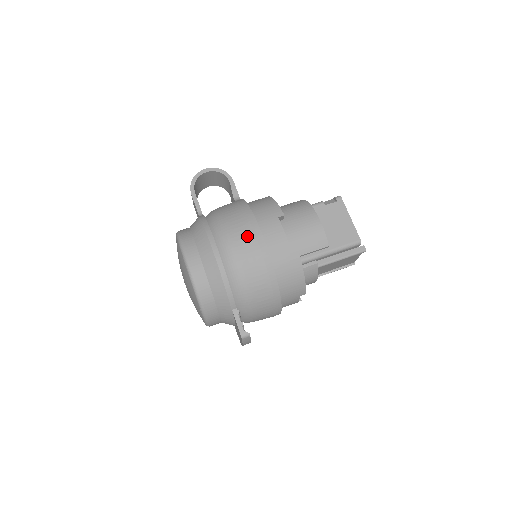
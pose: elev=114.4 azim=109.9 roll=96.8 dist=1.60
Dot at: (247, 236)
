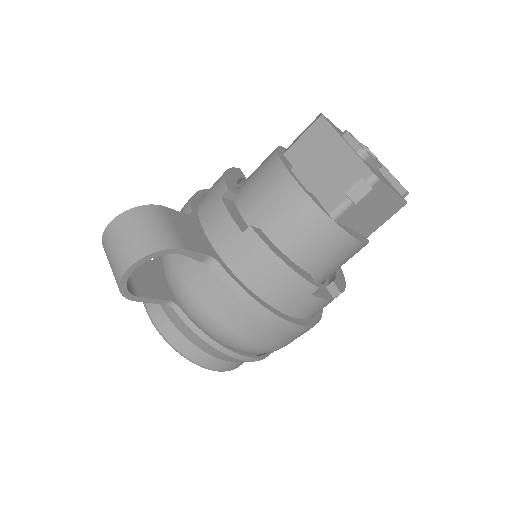
Dot at: (286, 337)
